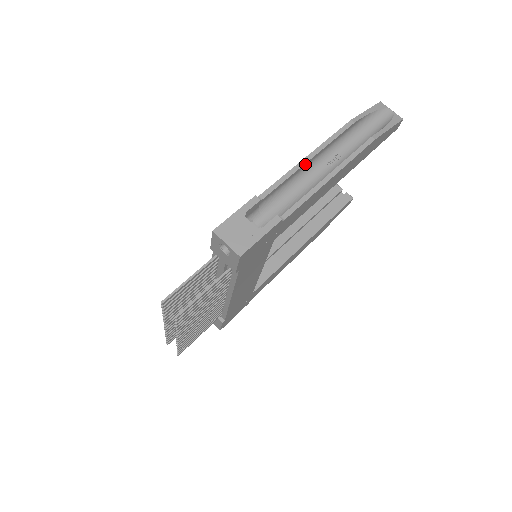
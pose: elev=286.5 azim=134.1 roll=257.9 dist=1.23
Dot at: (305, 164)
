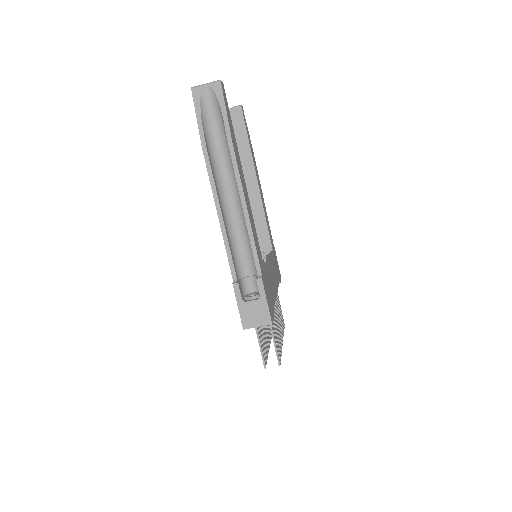
Dot at: (223, 221)
